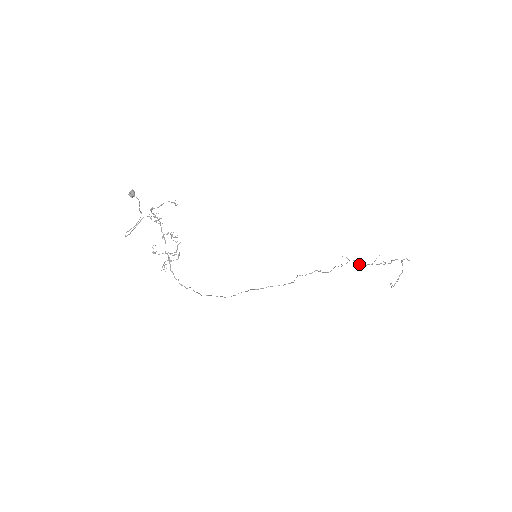
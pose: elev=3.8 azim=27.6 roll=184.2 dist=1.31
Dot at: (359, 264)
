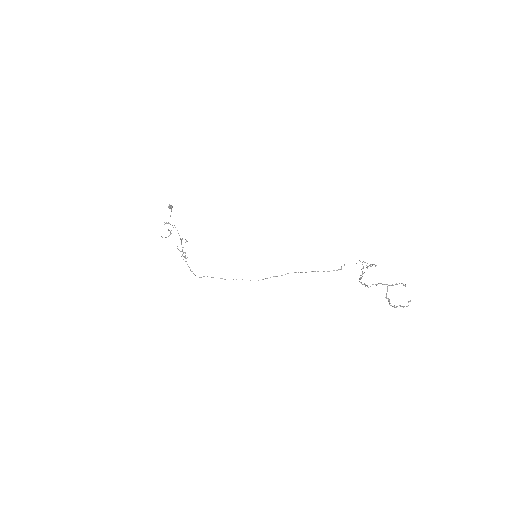
Dot at: (360, 275)
